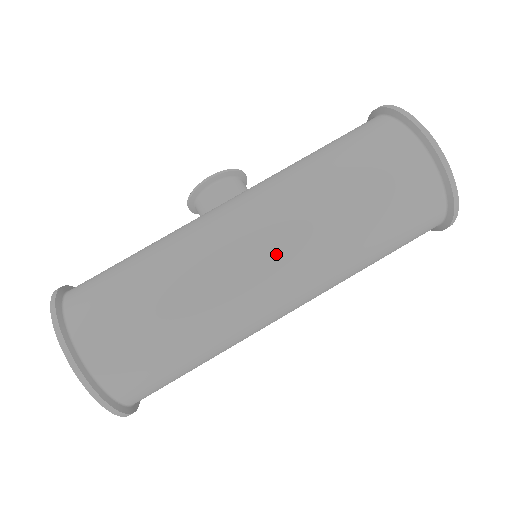
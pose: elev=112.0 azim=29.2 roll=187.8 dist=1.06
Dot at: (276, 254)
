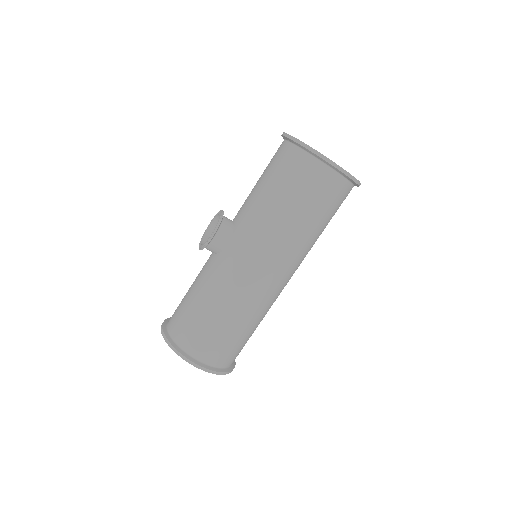
Dot at: (282, 270)
